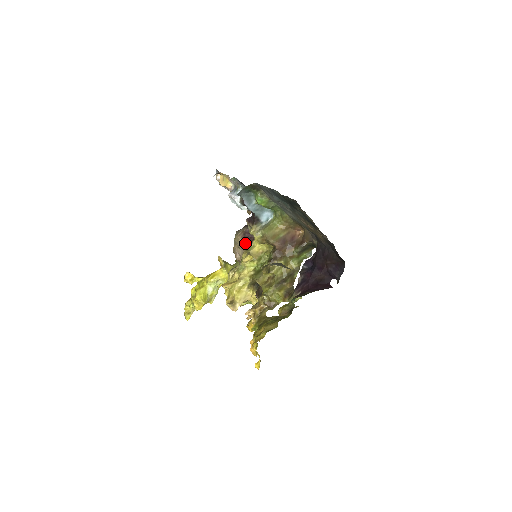
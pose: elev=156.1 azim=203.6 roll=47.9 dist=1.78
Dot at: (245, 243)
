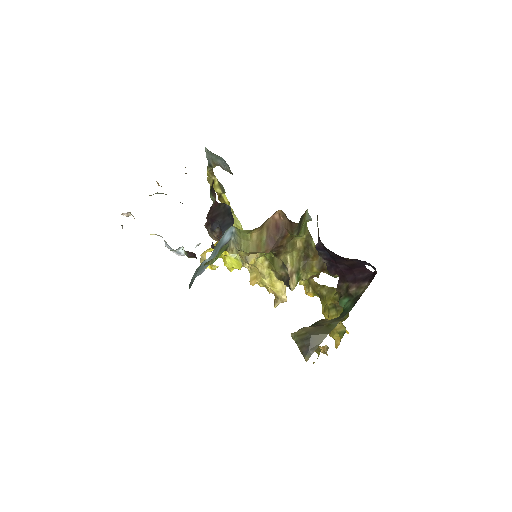
Dot at: occluded
